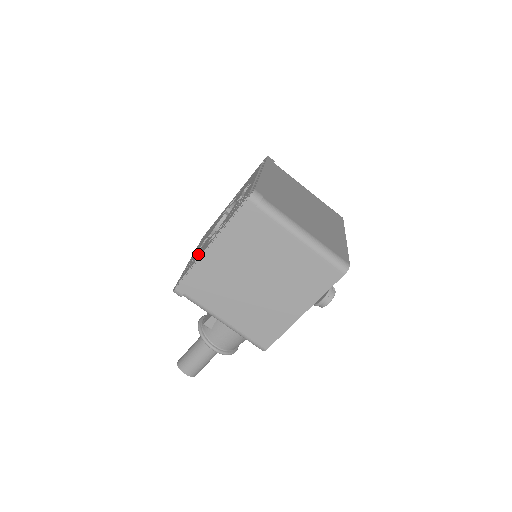
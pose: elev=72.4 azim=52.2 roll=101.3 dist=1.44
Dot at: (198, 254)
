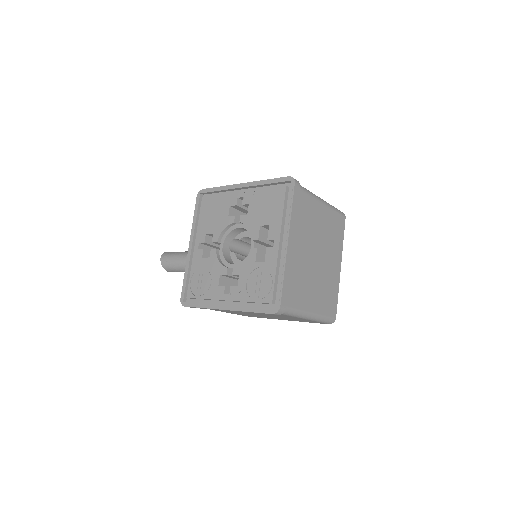
Dot at: (207, 279)
